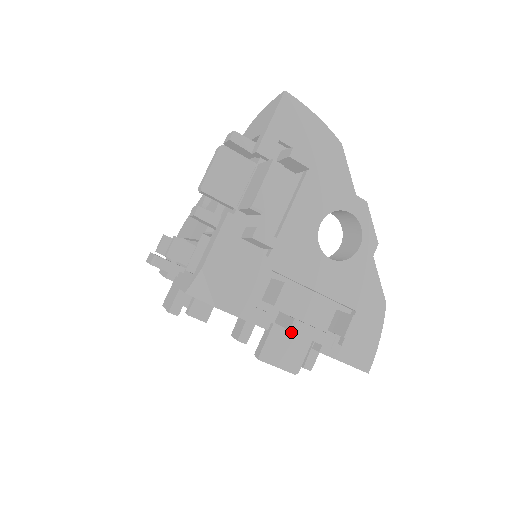
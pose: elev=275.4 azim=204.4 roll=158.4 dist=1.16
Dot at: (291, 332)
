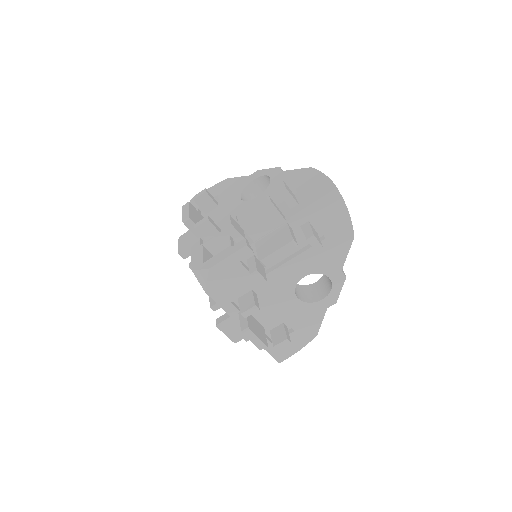
Dot at: occluded
